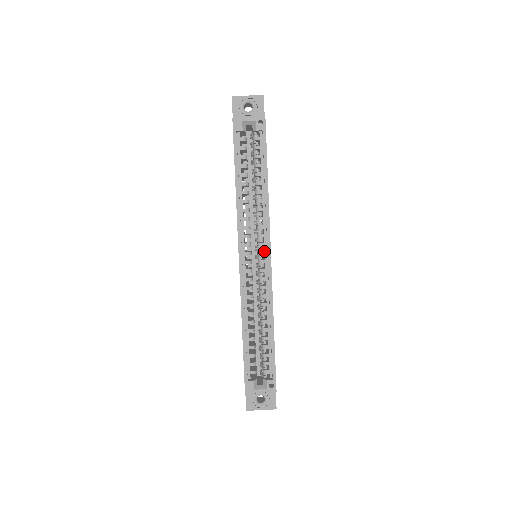
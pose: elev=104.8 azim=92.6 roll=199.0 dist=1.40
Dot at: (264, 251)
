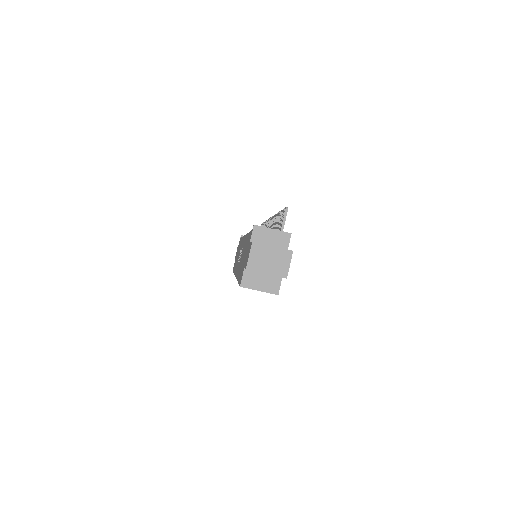
Dot at: occluded
